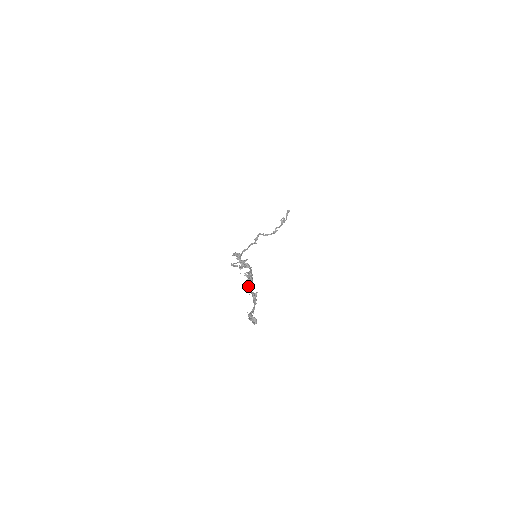
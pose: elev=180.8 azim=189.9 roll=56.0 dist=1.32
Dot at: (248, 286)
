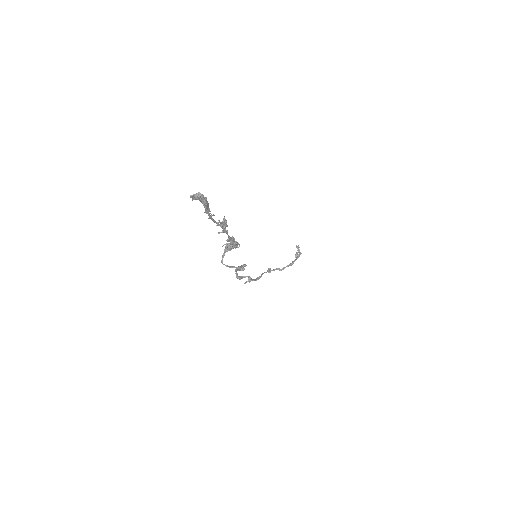
Dot at: (228, 240)
